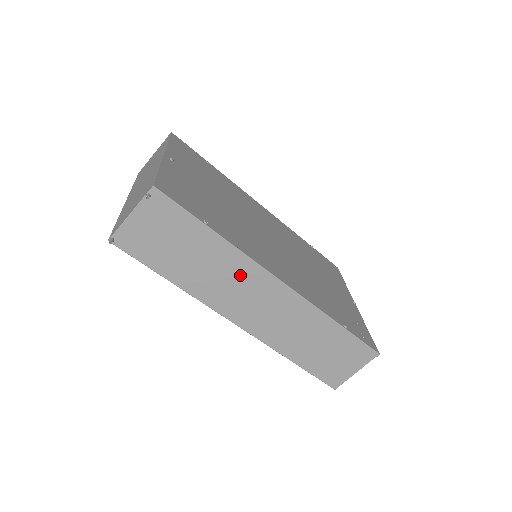
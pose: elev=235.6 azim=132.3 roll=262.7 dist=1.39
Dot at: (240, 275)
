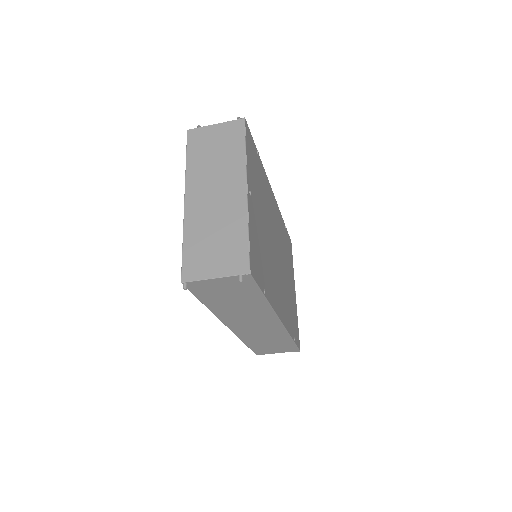
Dot at: (258, 315)
